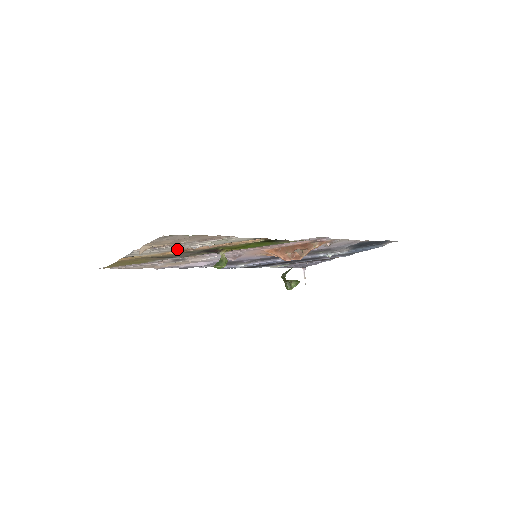
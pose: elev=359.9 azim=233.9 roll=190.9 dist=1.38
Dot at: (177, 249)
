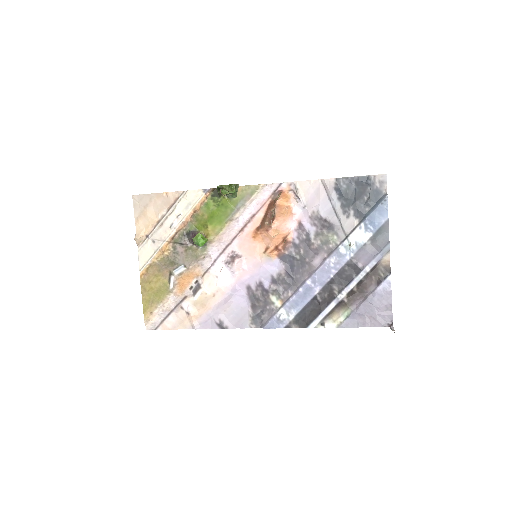
Dot at: (165, 237)
